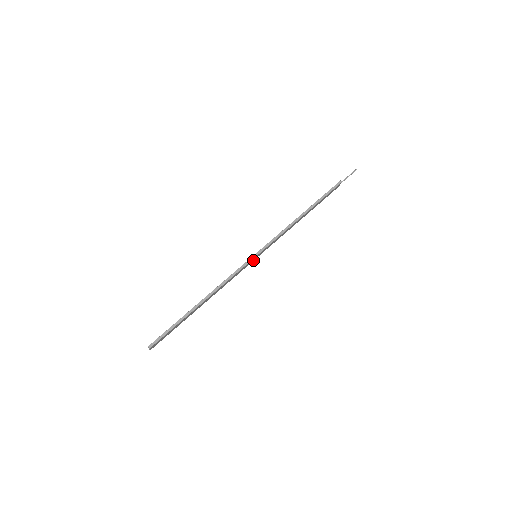
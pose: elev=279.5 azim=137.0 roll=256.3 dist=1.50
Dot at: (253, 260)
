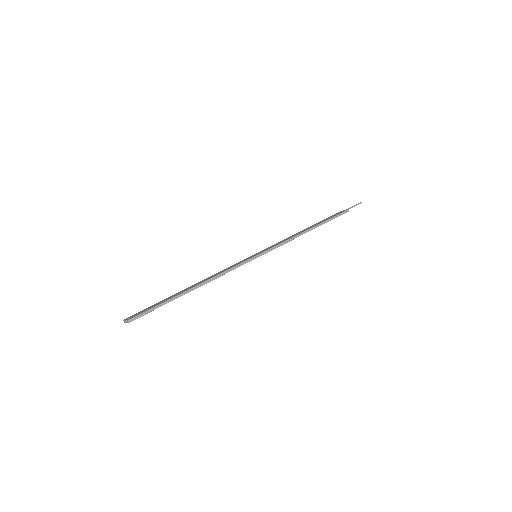
Dot at: occluded
